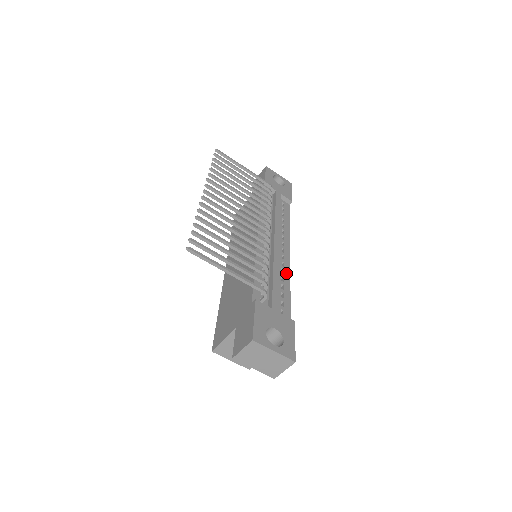
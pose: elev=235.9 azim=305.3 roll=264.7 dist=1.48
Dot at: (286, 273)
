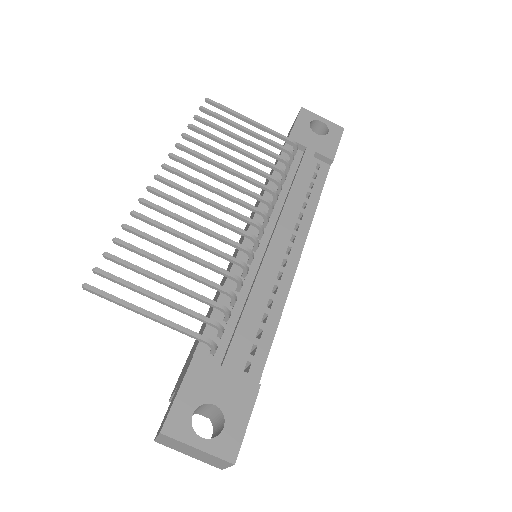
Dot at: (281, 292)
